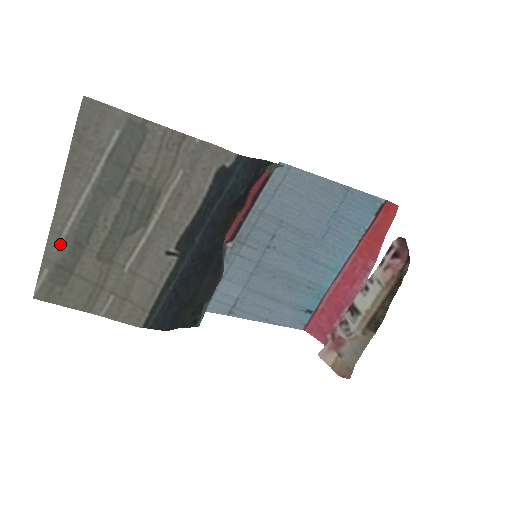
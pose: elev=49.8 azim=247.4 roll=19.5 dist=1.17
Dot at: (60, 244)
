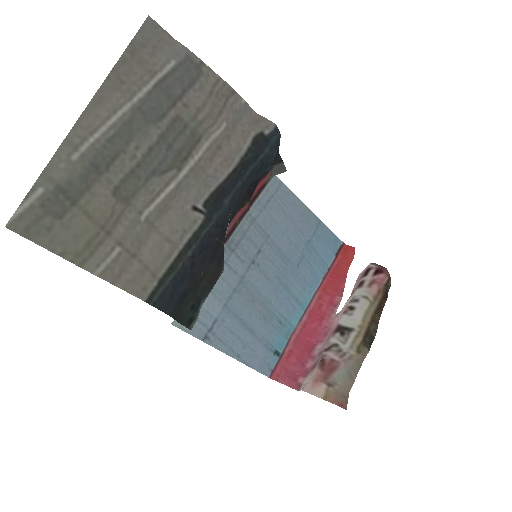
Dot at: (72, 160)
